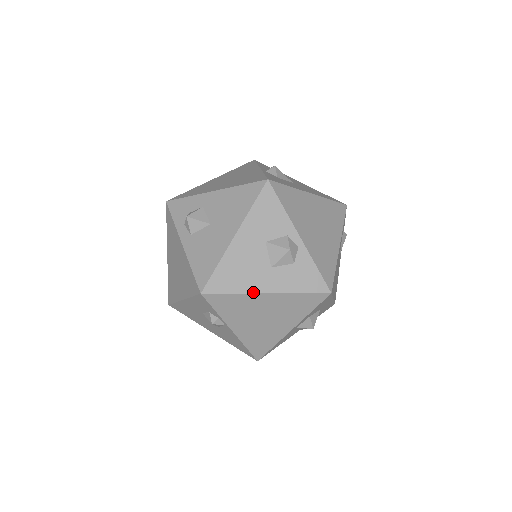
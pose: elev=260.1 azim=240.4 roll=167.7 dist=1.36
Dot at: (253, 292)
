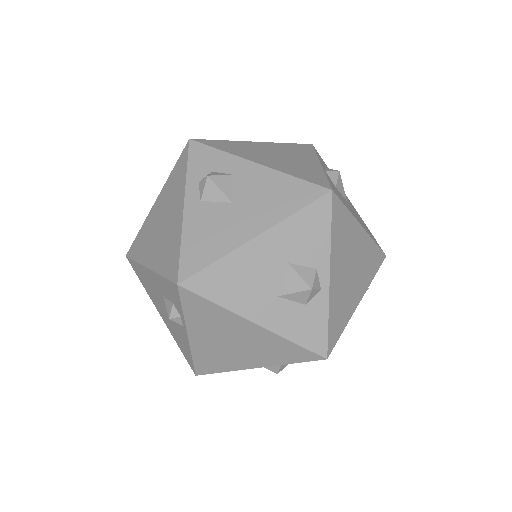
Dot at: (241, 314)
